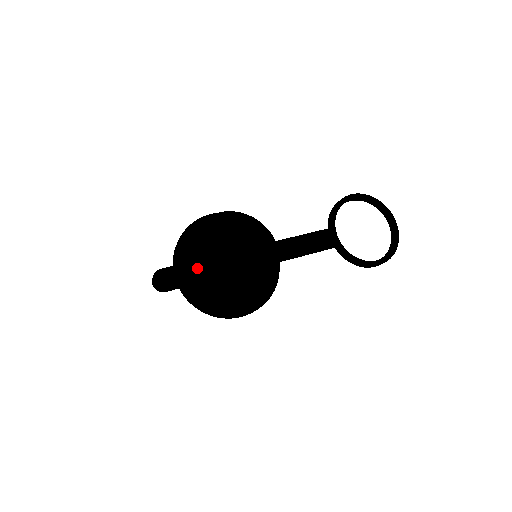
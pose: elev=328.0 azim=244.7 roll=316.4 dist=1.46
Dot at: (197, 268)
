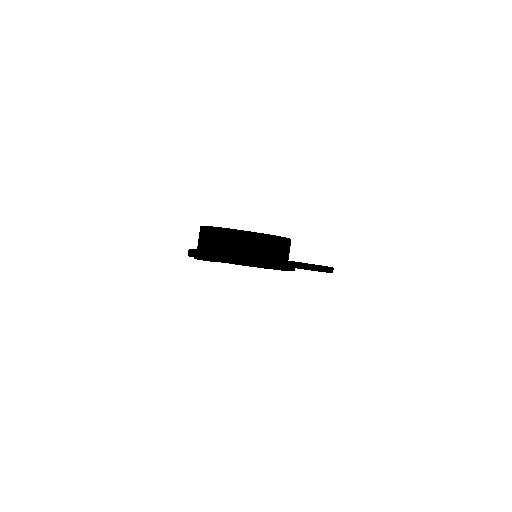
Dot at: occluded
